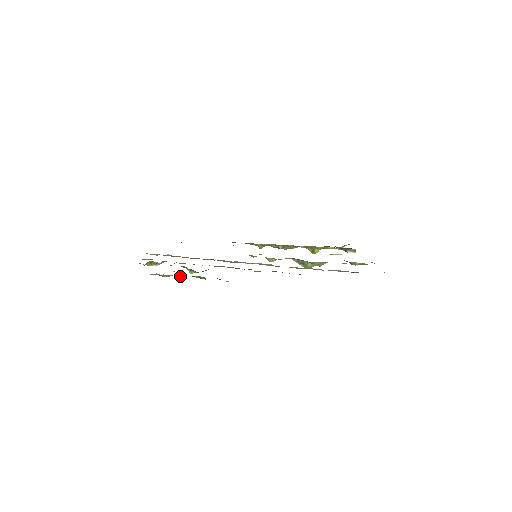
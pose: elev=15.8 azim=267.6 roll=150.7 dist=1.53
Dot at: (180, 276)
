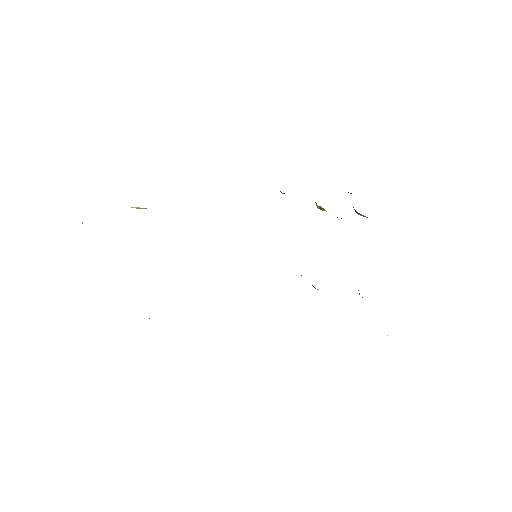
Dot at: occluded
